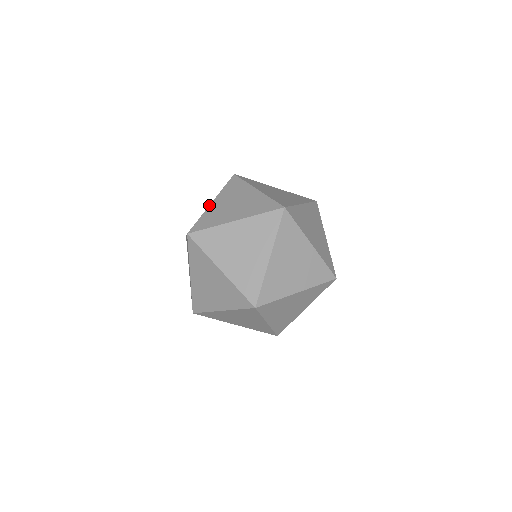
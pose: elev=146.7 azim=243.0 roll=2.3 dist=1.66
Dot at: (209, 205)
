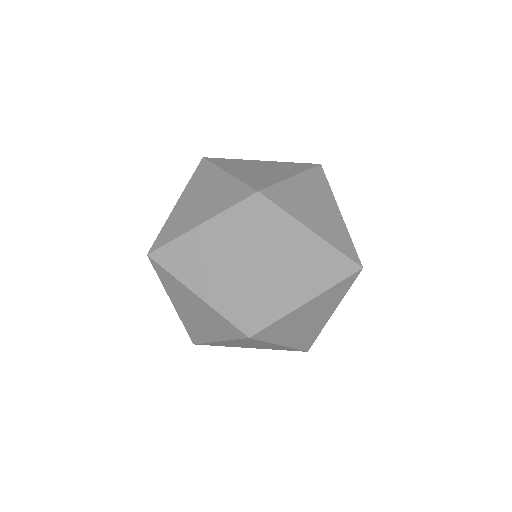
Dot at: occluded
